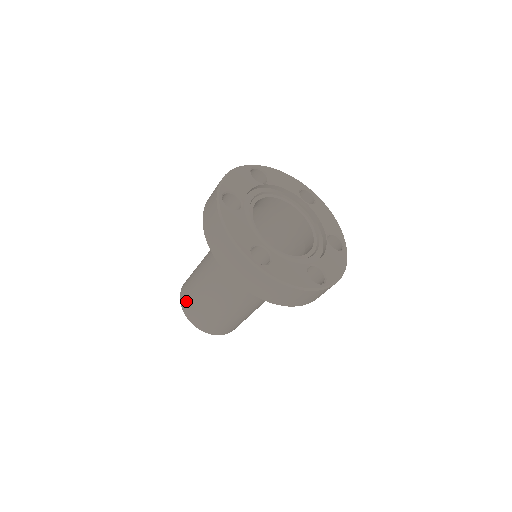
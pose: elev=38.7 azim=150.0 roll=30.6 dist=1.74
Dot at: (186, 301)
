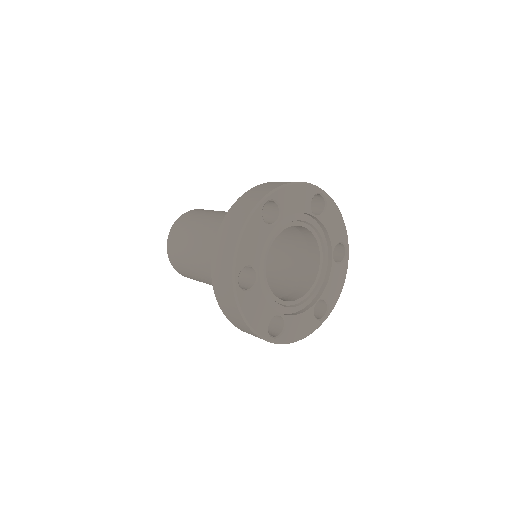
Dot at: (178, 228)
